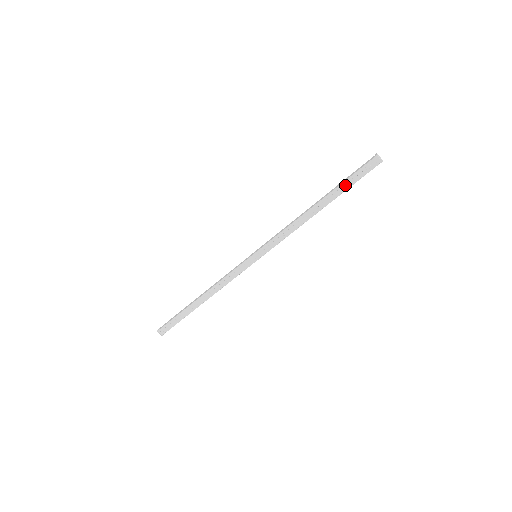
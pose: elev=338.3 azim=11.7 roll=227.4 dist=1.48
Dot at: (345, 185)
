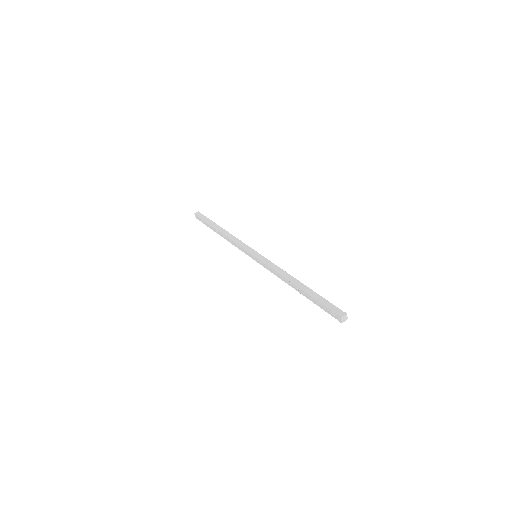
Dot at: (316, 301)
